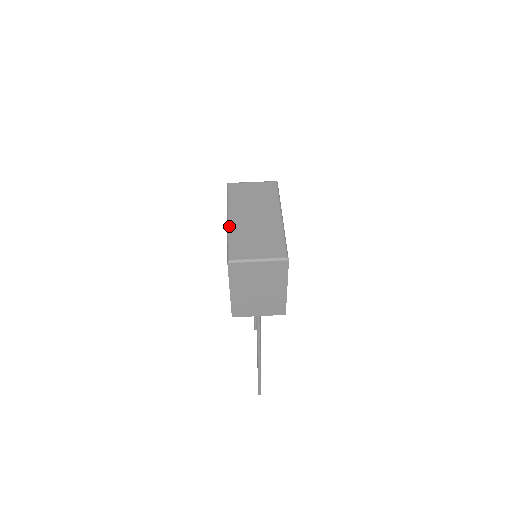
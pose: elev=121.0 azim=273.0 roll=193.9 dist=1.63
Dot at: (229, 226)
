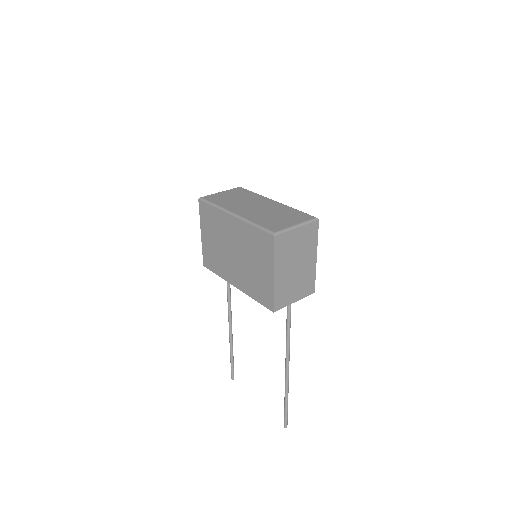
Dot at: (242, 217)
